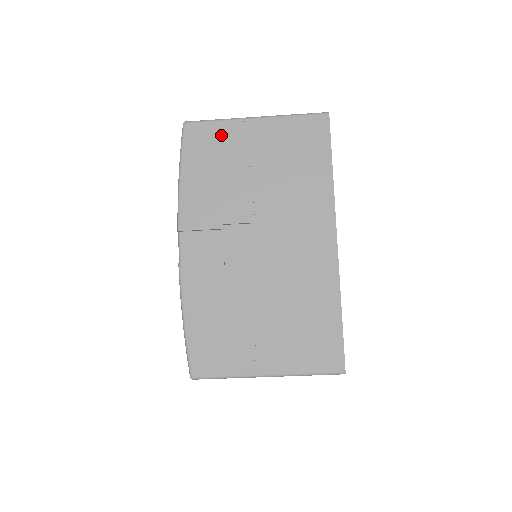
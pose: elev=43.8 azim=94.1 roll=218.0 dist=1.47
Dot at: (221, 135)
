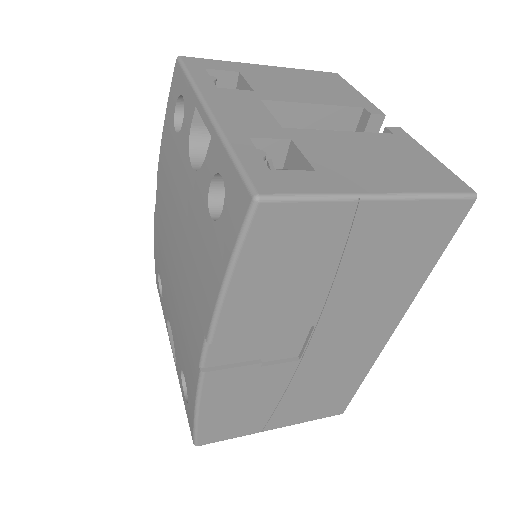
Dot at: (315, 224)
